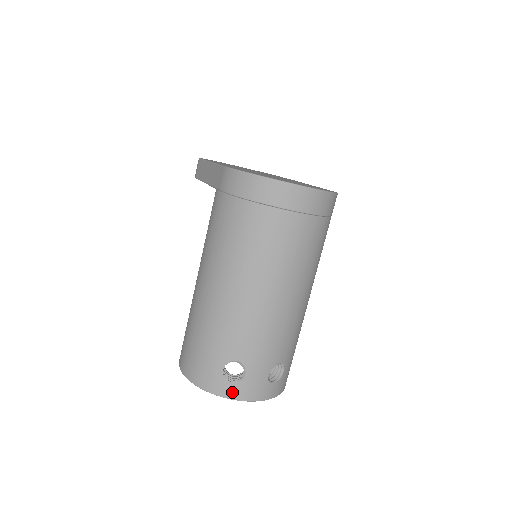
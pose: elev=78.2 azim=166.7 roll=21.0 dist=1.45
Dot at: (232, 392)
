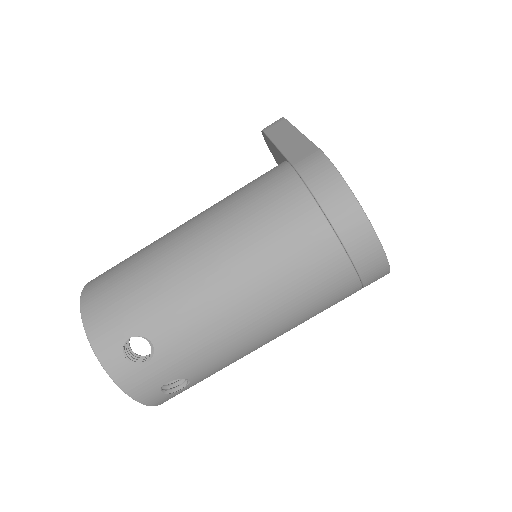
Dot at: (116, 368)
